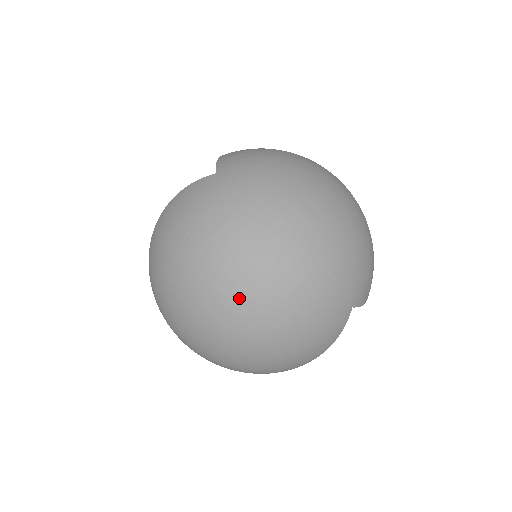
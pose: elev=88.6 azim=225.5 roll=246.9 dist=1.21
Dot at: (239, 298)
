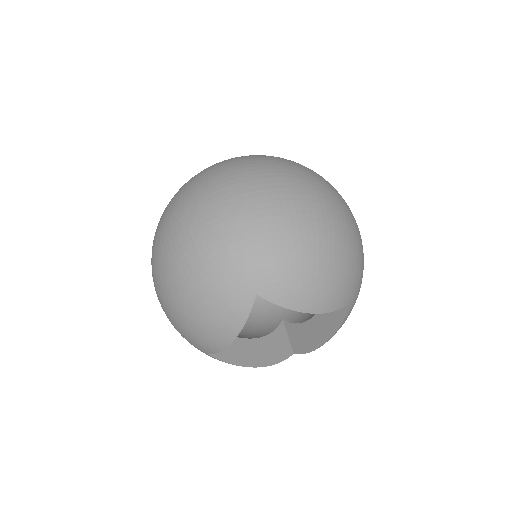
Dot at: (164, 244)
